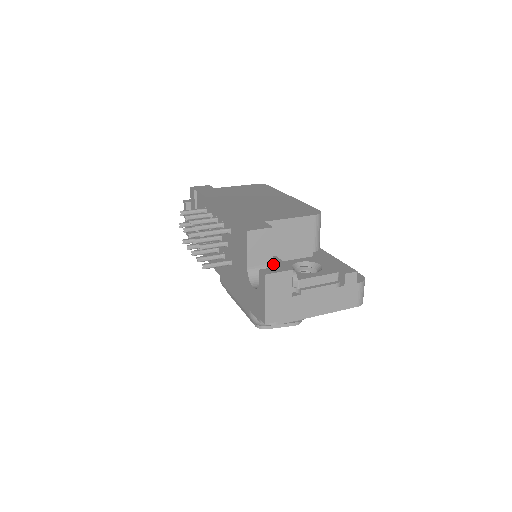
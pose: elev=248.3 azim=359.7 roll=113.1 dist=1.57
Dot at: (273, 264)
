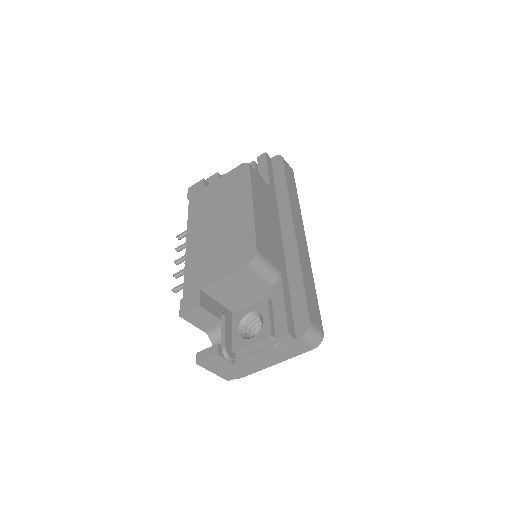
Dot at: occluded
